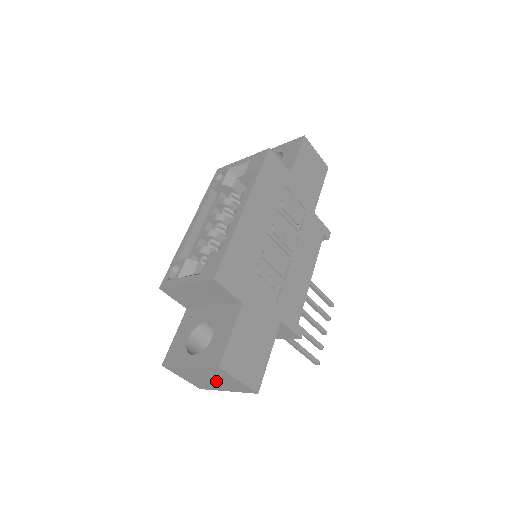
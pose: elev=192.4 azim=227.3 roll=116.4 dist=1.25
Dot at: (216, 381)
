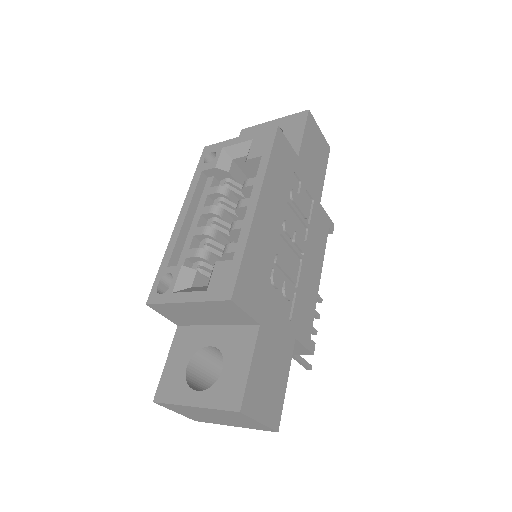
Dot at: (225, 419)
